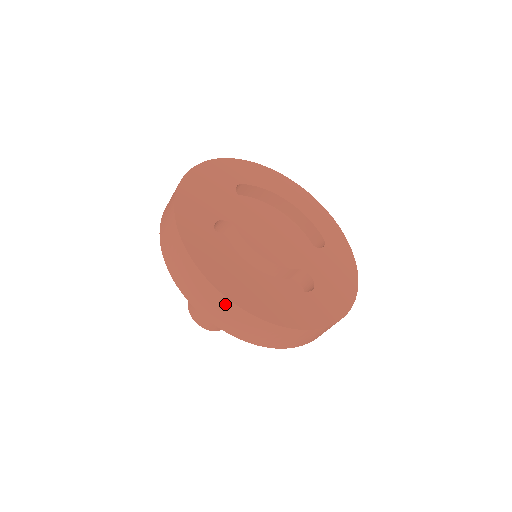
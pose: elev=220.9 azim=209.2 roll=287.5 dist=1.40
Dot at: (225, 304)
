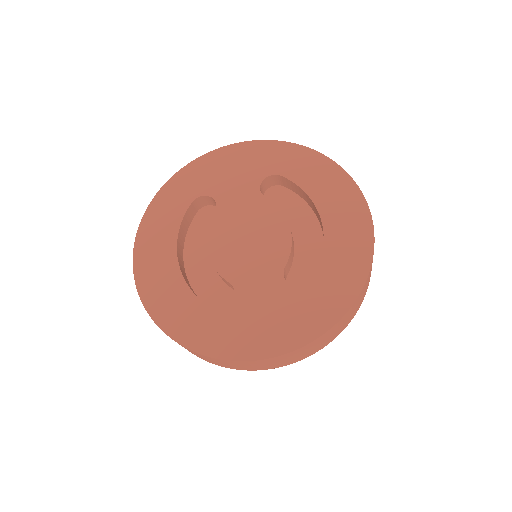
Dot at: occluded
